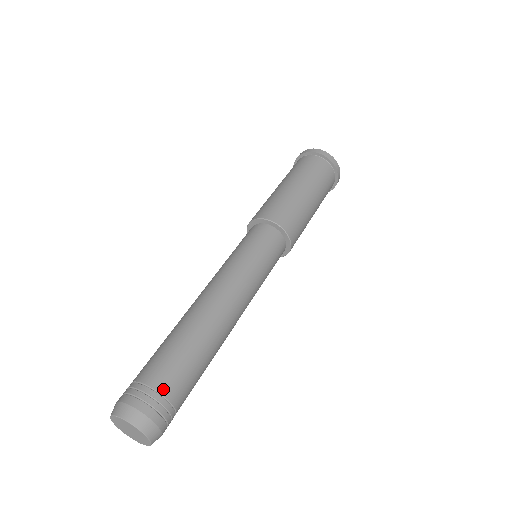
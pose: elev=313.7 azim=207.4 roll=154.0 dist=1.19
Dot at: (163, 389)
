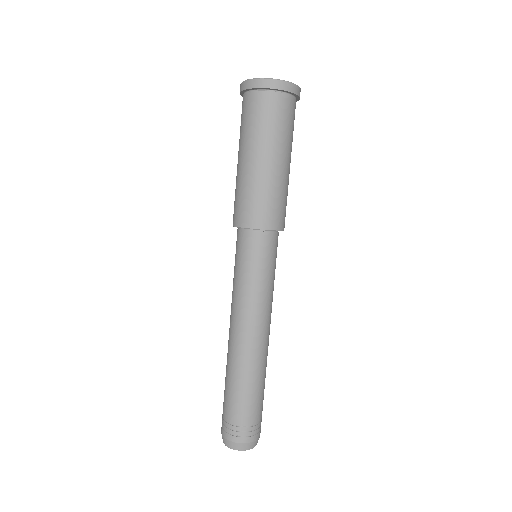
Dot at: (252, 422)
